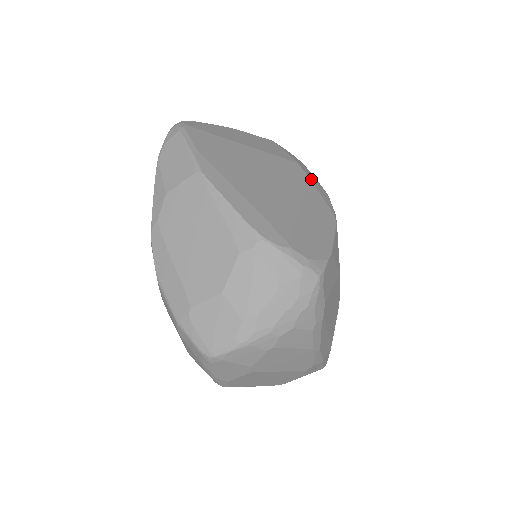
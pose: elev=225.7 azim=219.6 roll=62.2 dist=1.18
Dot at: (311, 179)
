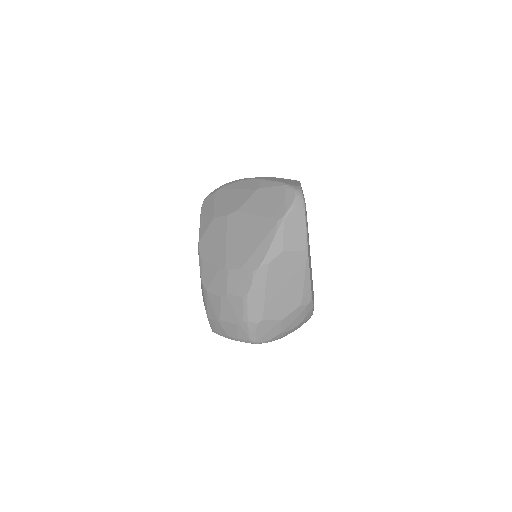
Dot at: occluded
